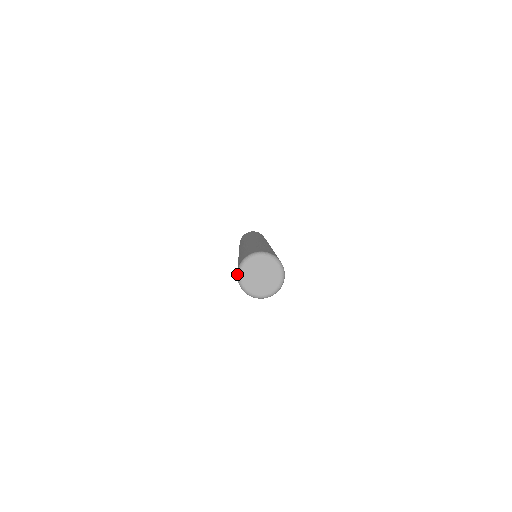
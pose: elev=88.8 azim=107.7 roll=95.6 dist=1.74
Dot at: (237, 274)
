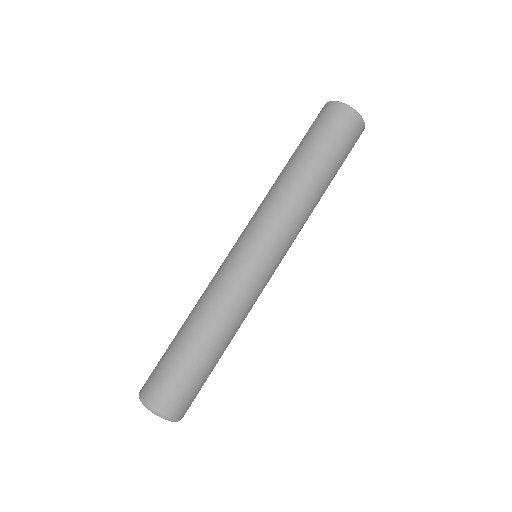
Dot at: (141, 400)
